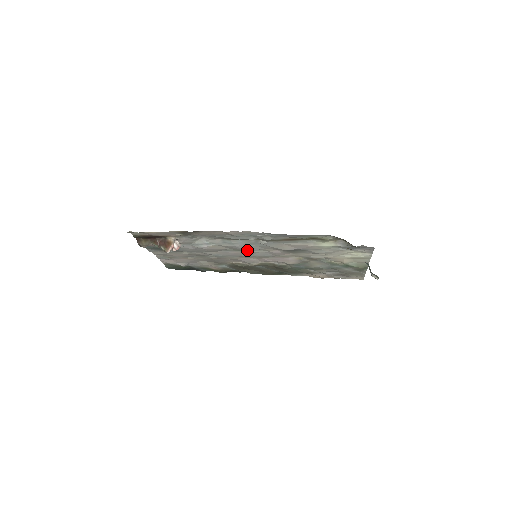
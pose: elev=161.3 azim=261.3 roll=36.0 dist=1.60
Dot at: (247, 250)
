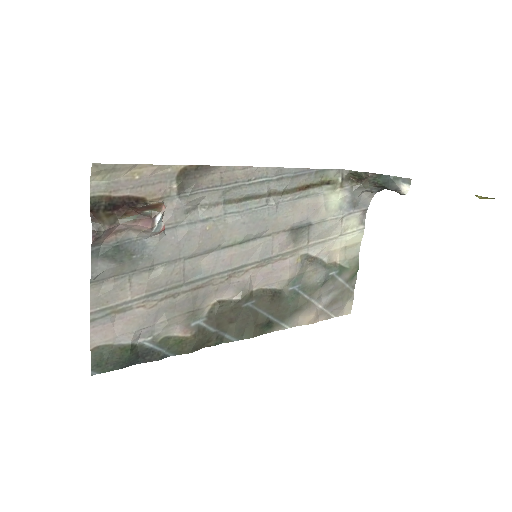
Dot at: (250, 234)
